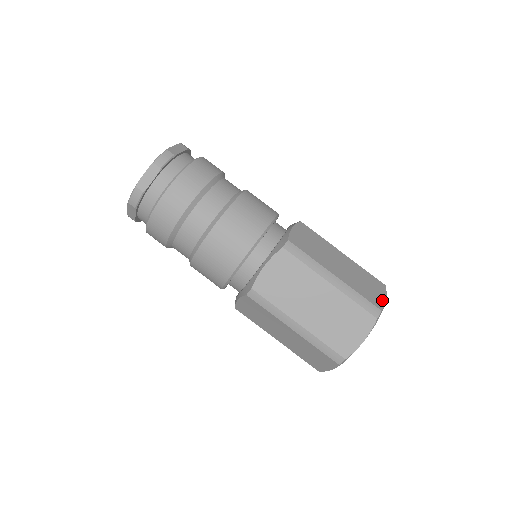
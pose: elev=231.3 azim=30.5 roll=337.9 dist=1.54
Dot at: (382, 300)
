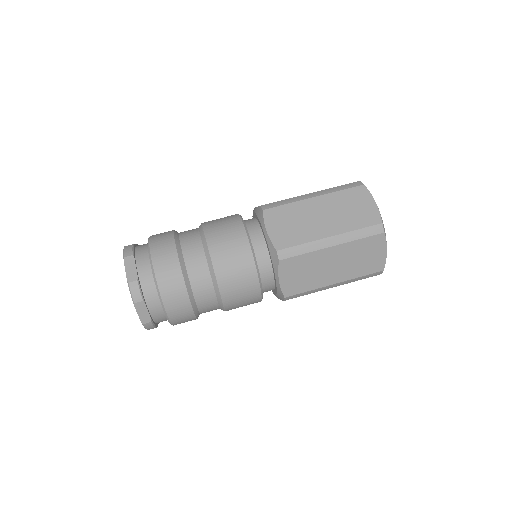
Dot at: occluded
